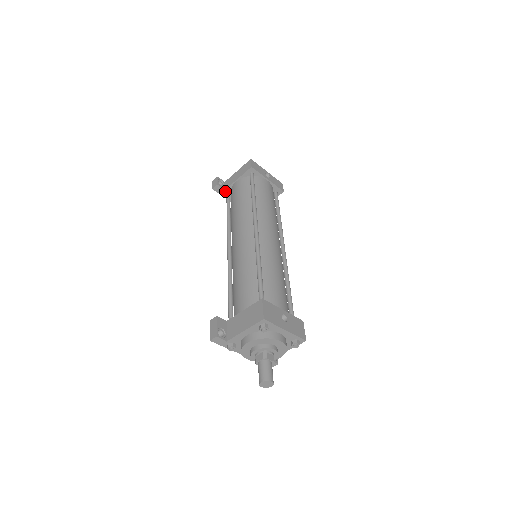
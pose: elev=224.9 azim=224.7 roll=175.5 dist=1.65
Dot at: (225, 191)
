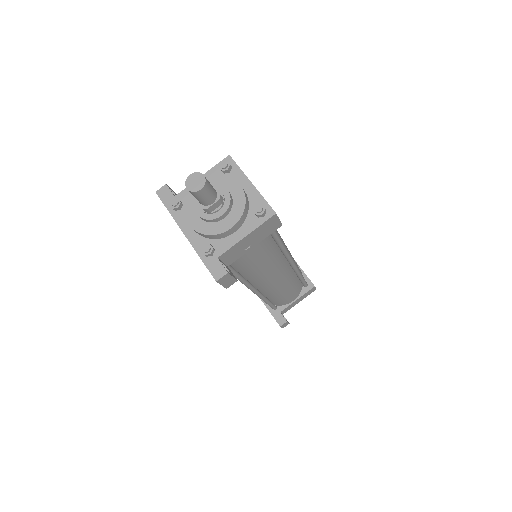
Dot at: occluded
